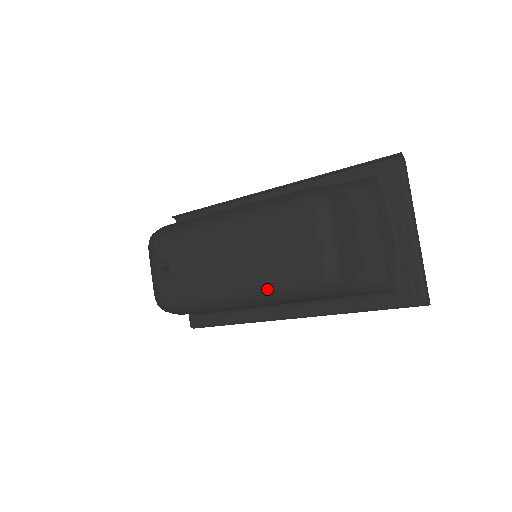
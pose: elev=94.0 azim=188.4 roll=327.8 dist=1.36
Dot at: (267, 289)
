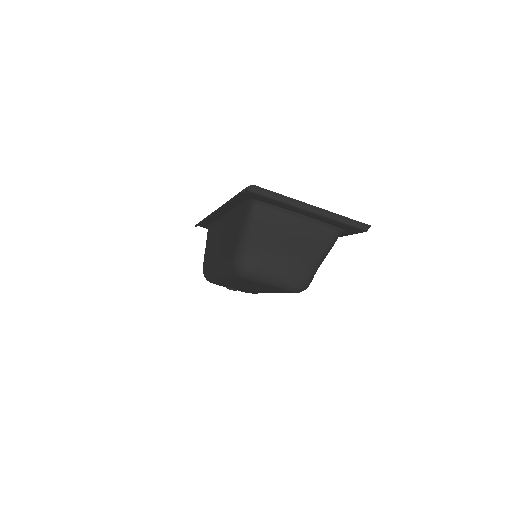
Dot at: occluded
